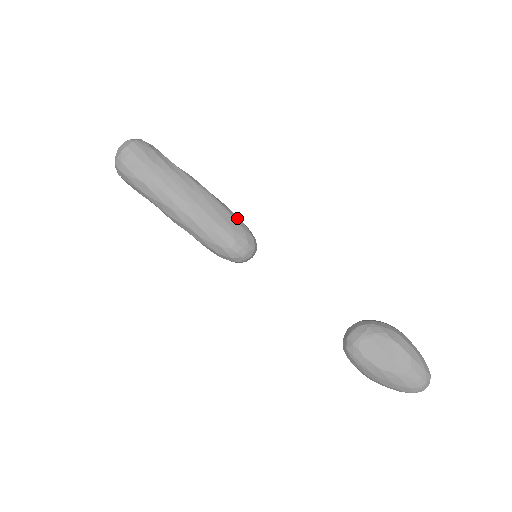
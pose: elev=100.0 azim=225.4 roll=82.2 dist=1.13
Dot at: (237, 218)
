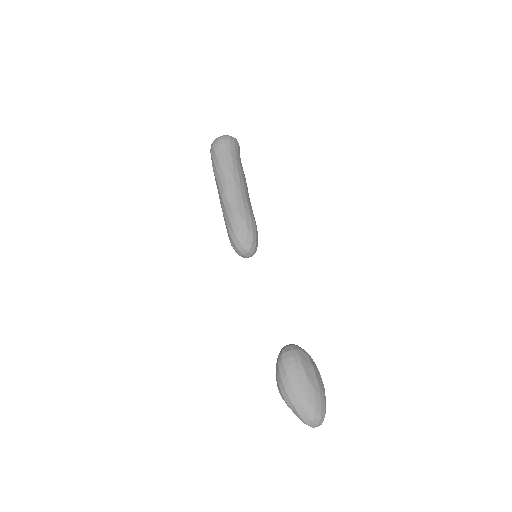
Dot at: occluded
